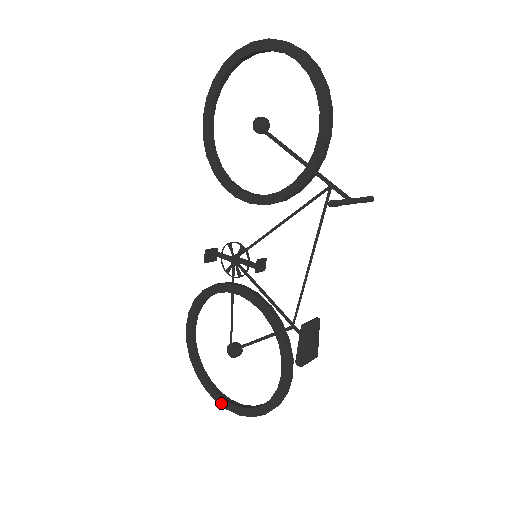
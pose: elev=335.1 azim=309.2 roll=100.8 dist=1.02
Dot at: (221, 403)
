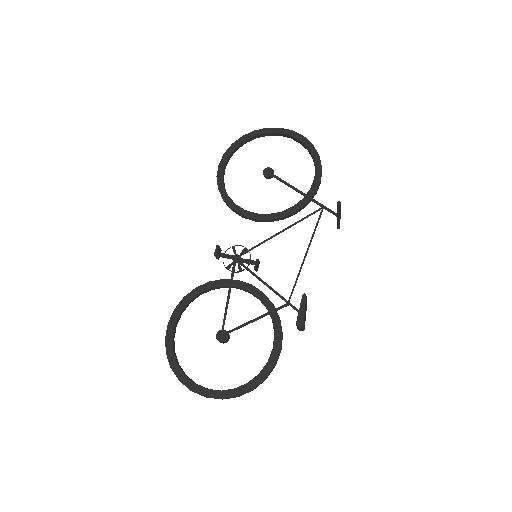
Dot at: (200, 392)
